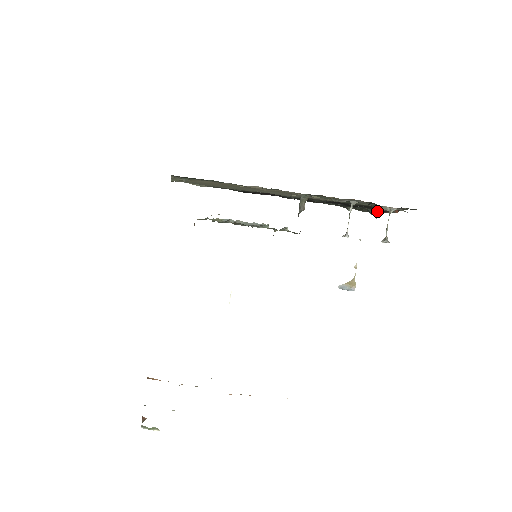
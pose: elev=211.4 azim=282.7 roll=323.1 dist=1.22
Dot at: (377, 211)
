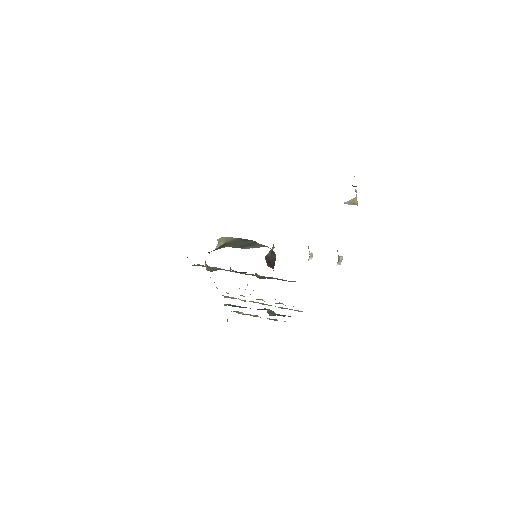
Dot at: (354, 186)
